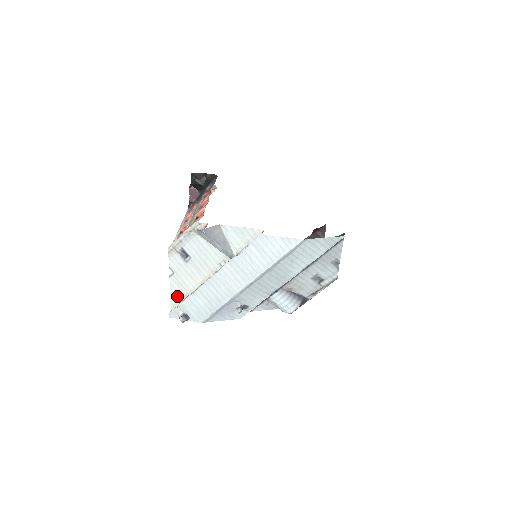
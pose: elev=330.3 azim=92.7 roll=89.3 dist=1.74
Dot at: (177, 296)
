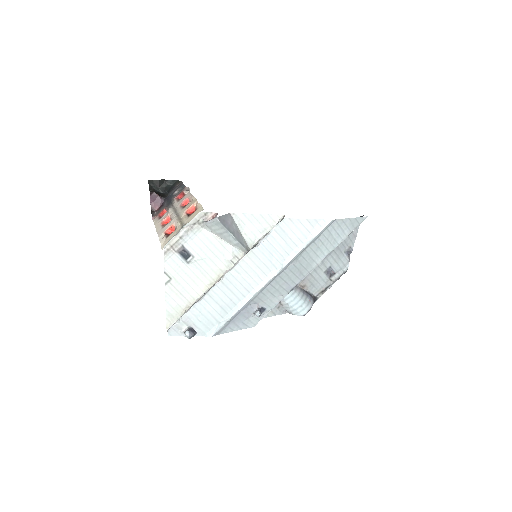
Dot at: (175, 308)
